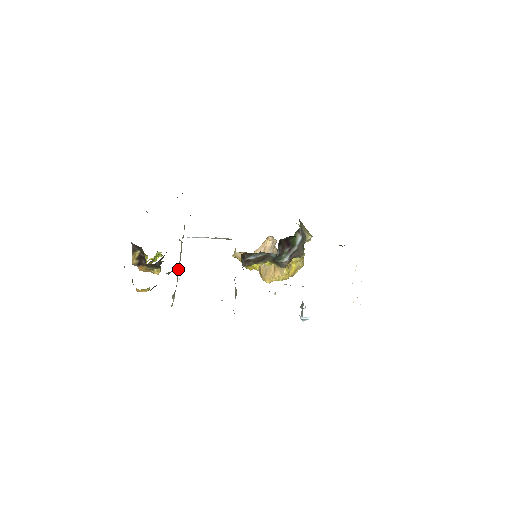
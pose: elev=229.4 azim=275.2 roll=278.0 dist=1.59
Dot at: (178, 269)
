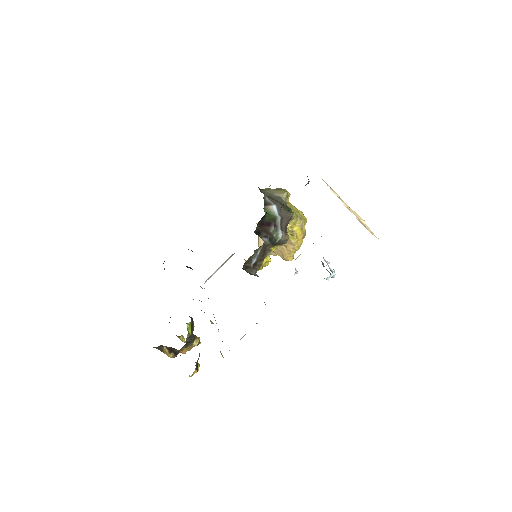
Dot at: occluded
